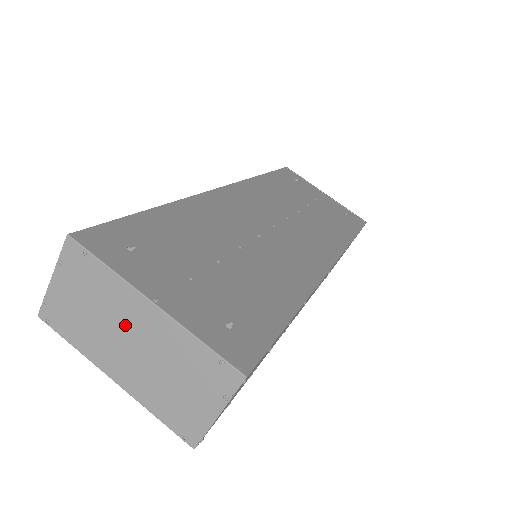
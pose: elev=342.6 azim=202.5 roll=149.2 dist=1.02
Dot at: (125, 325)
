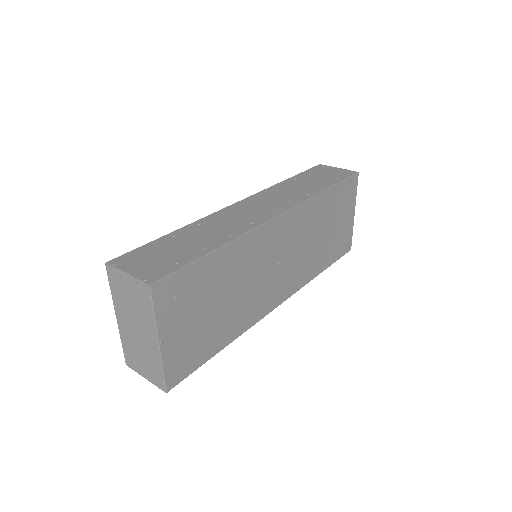
Dot at: (140, 326)
